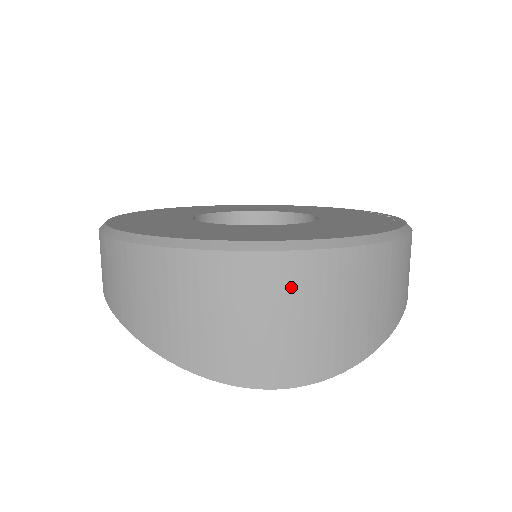
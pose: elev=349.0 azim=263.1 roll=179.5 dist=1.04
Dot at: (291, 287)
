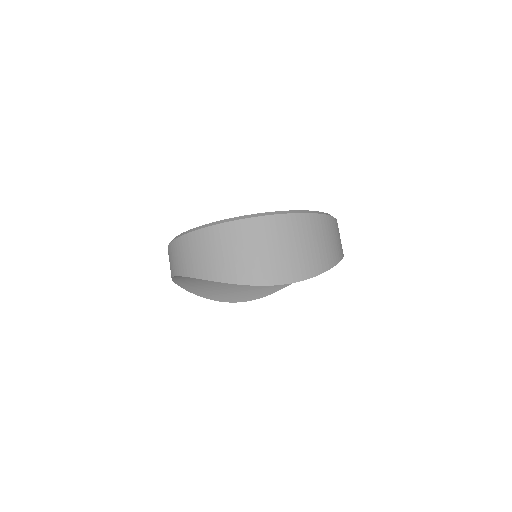
Dot at: (281, 231)
